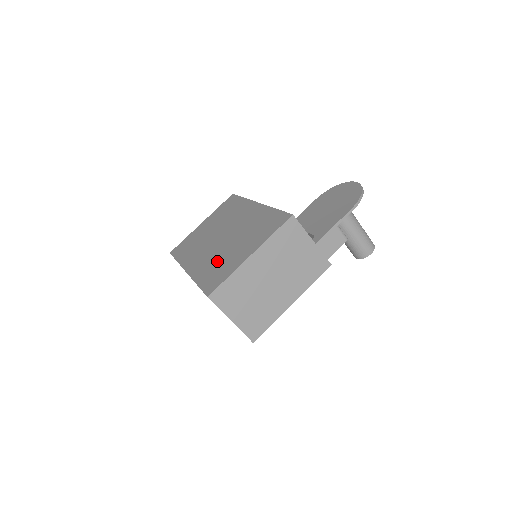
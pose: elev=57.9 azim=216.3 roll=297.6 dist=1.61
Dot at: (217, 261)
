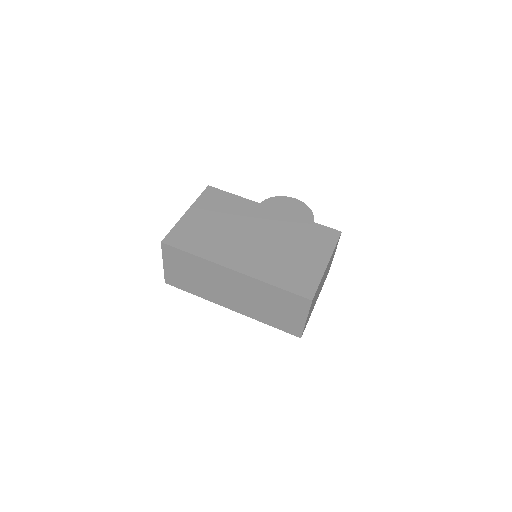
Dot at: (282, 264)
